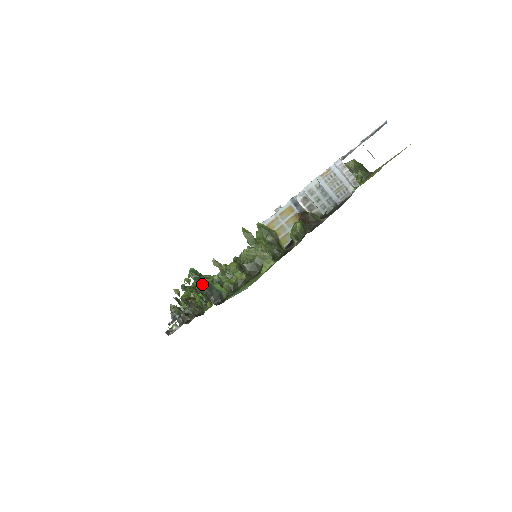
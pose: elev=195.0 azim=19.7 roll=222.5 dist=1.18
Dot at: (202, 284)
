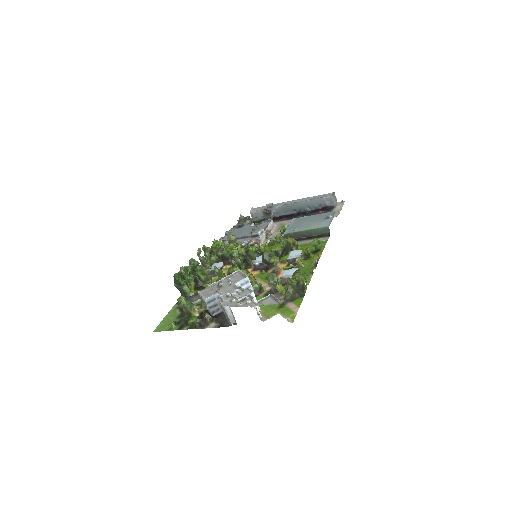
Dot at: (176, 285)
